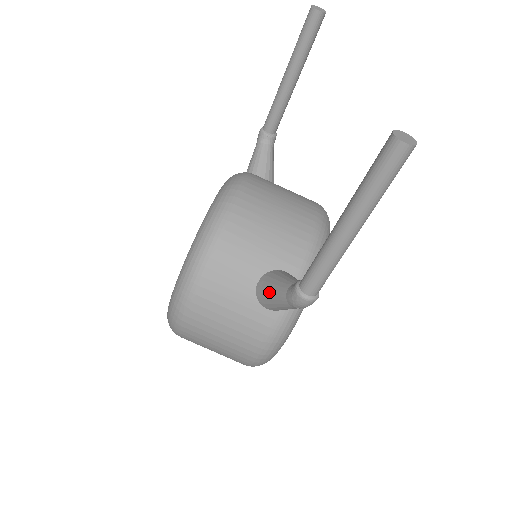
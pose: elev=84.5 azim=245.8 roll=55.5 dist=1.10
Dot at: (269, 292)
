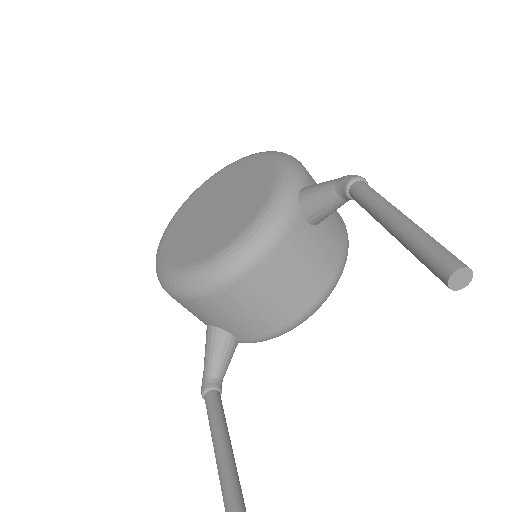
Dot at: (206, 348)
